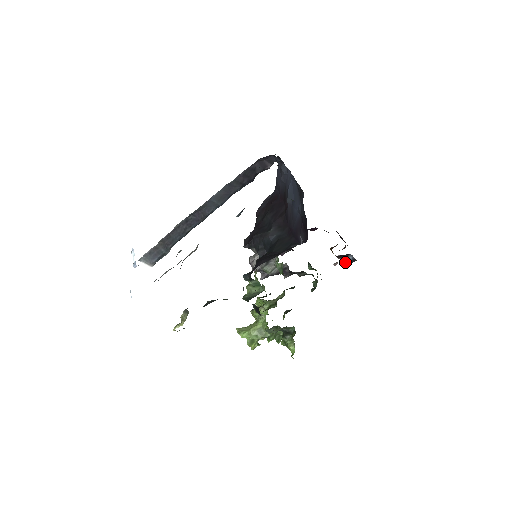
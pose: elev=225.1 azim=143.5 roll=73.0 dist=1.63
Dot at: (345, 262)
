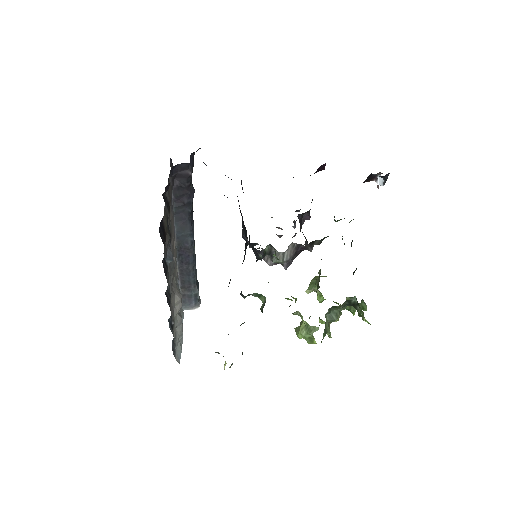
Dot at: (380, 181)
